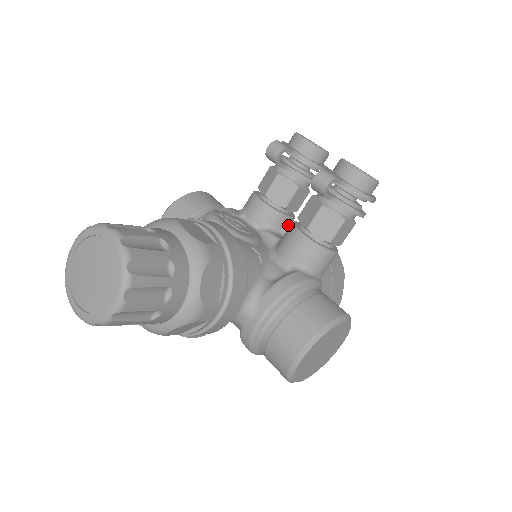
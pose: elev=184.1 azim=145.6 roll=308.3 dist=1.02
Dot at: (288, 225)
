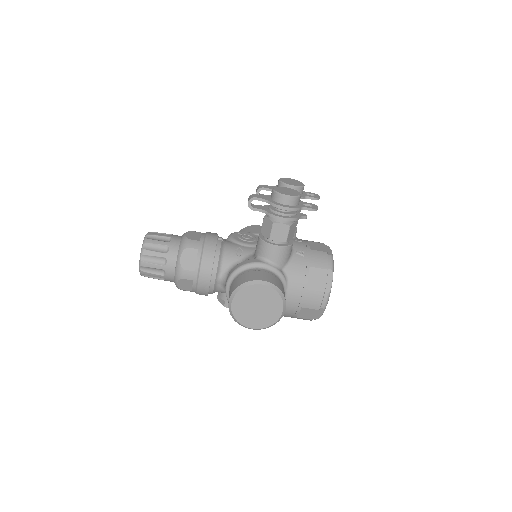
Dot at: occluded
